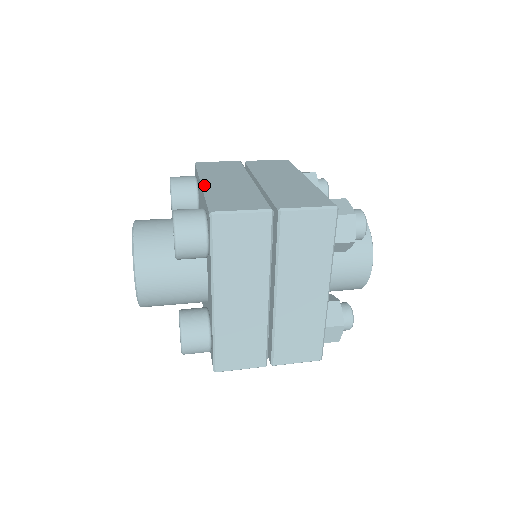
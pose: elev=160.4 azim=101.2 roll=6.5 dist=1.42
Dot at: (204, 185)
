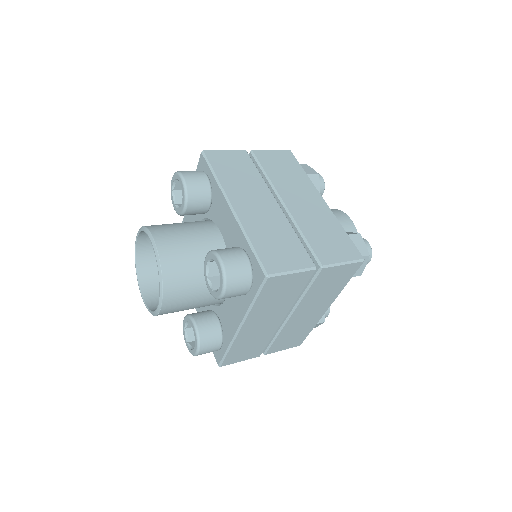
Dot at: (236, 213)
